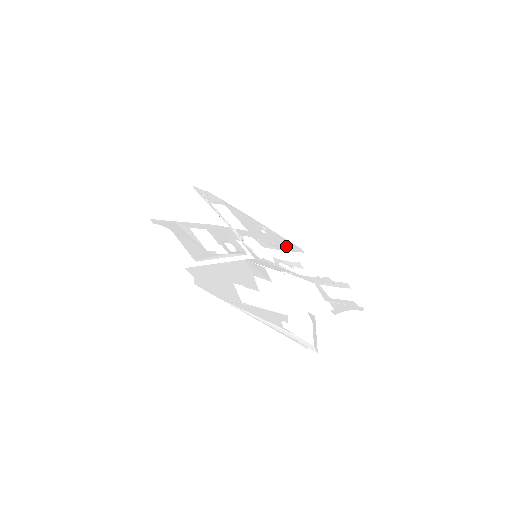
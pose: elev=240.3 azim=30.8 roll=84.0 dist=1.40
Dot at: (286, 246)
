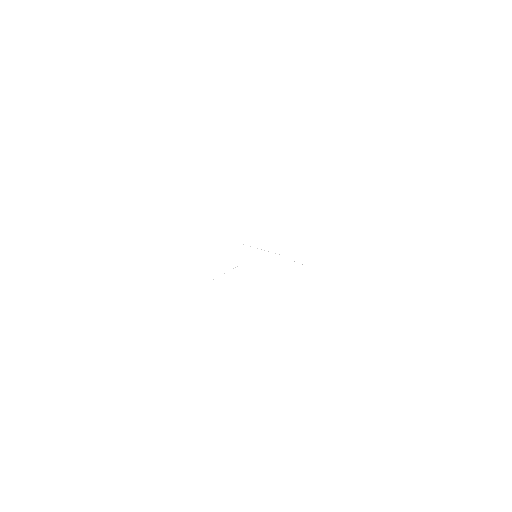
Dot at: occluded
